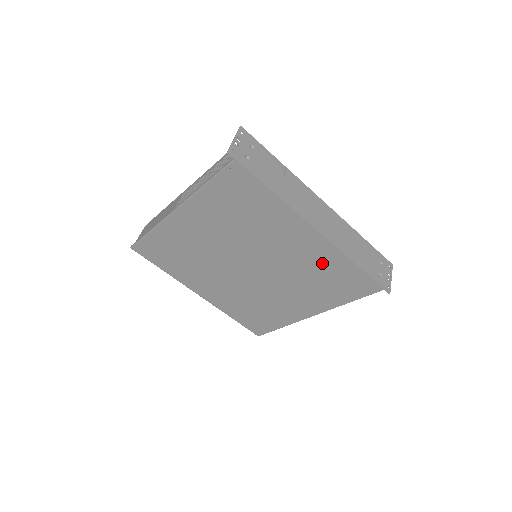
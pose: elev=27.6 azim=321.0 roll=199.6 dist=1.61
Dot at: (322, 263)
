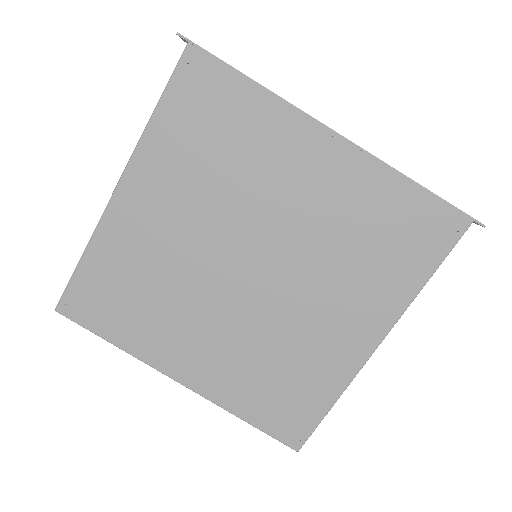
Dot at: (360, 203)
